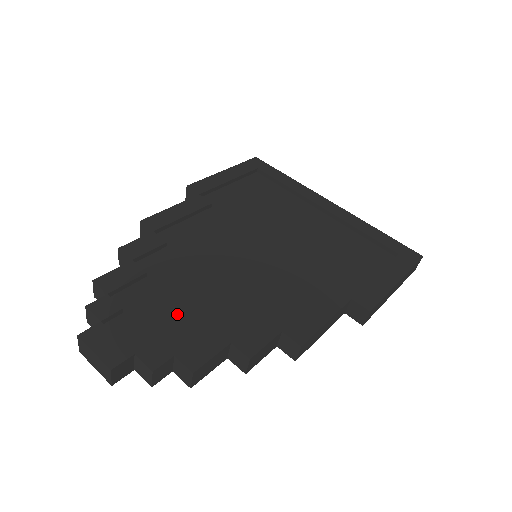
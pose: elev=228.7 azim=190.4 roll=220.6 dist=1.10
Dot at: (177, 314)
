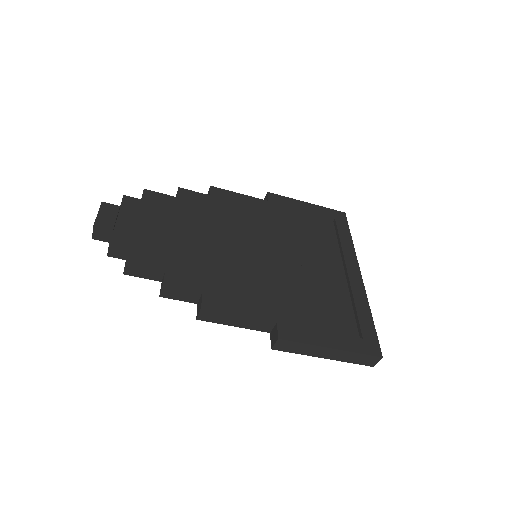
Dot at: (162, 237)
